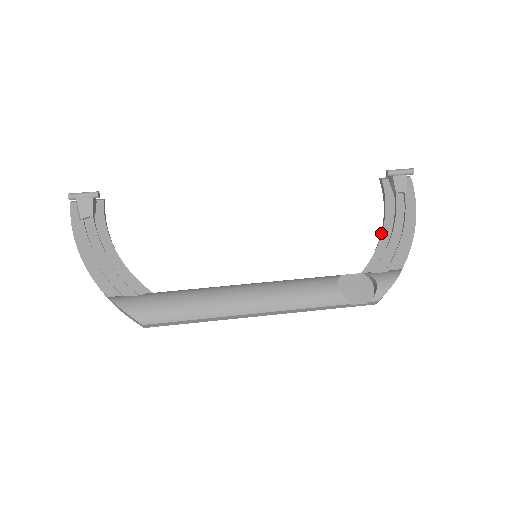
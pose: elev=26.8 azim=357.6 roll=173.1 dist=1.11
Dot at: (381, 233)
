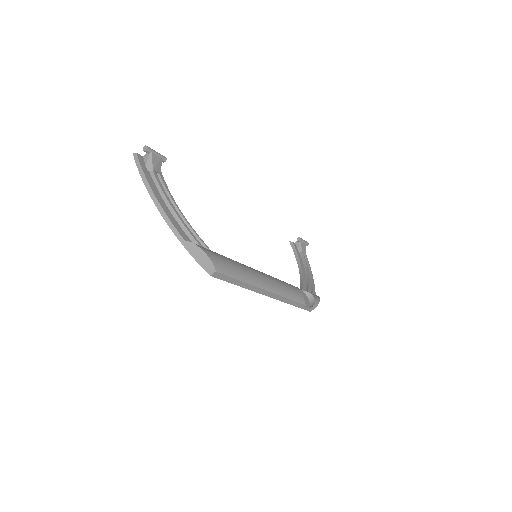
Dot at: (301, 272)
